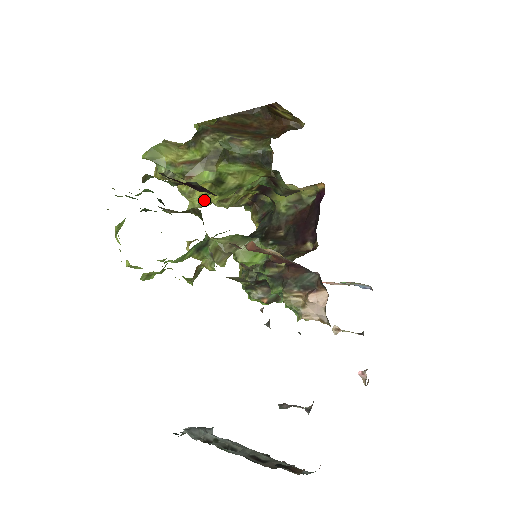
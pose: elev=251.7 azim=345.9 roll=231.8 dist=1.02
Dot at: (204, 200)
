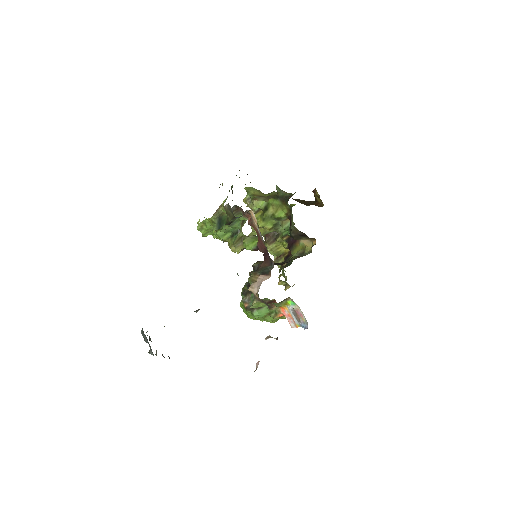
Dot at: occluded
